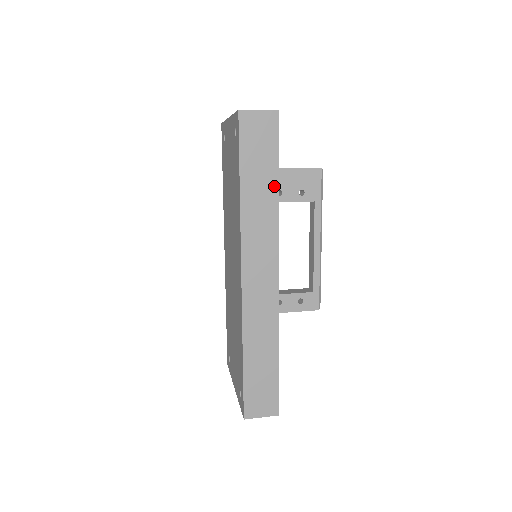
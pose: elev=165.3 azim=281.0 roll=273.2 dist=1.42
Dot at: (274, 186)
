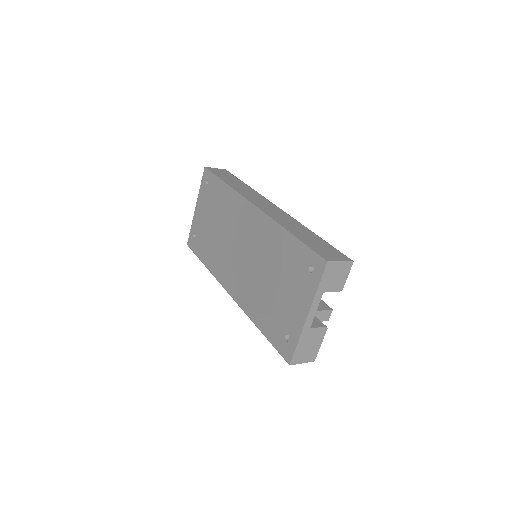
Dot at: (244, 184)
